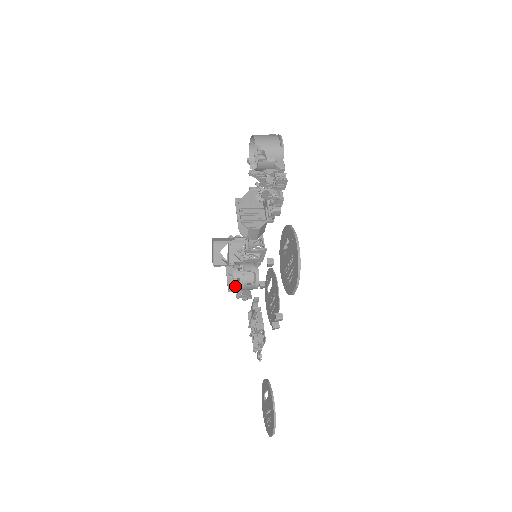
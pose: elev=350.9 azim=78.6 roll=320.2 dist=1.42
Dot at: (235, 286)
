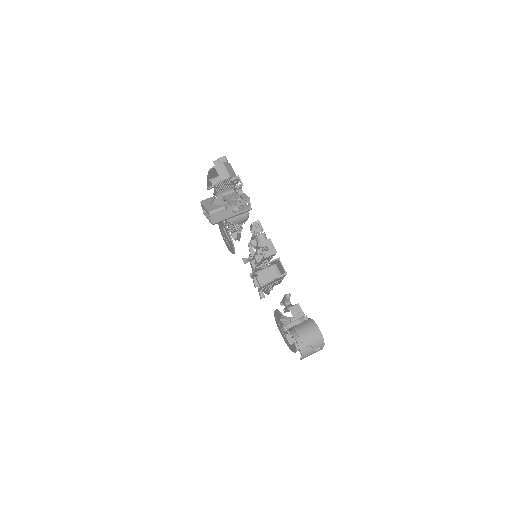
Dot at: occluded
